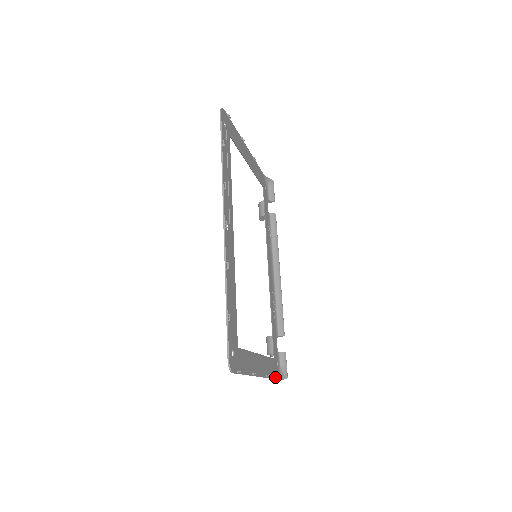
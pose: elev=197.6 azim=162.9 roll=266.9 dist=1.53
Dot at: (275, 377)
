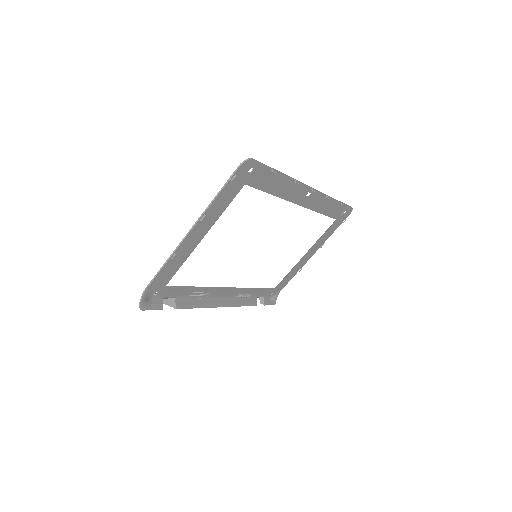
Dot at: (151, 284)
